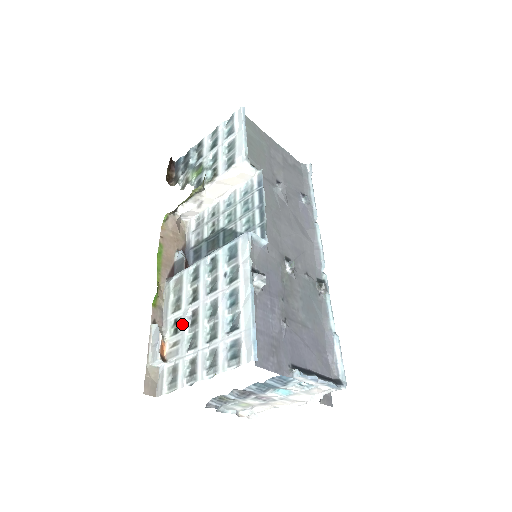
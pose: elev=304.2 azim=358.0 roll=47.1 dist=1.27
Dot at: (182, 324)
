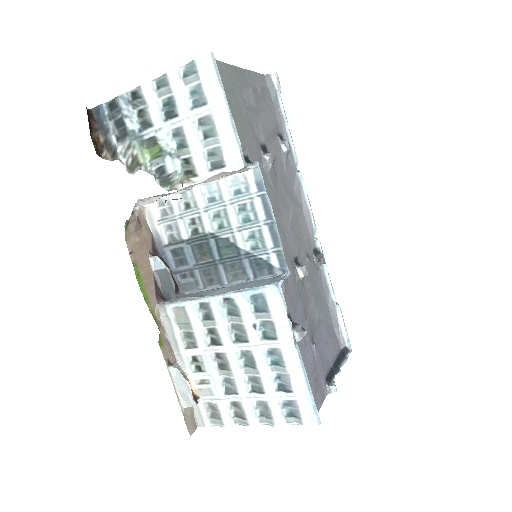
Dot at: (207, 365)
